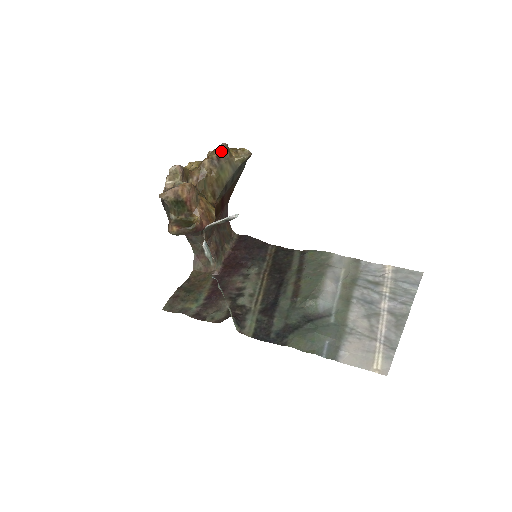
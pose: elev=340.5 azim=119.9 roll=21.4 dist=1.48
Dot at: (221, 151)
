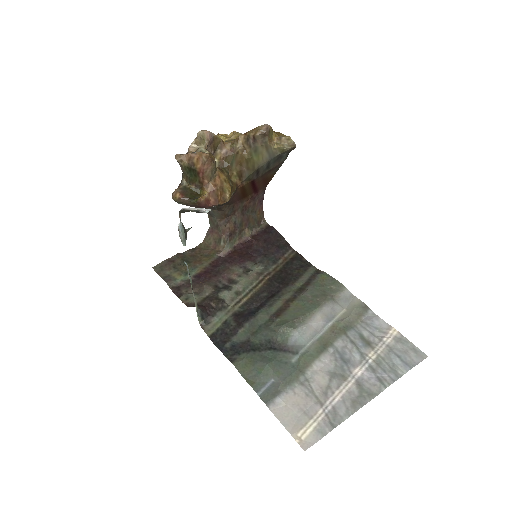
Dot at: (259, 132)
